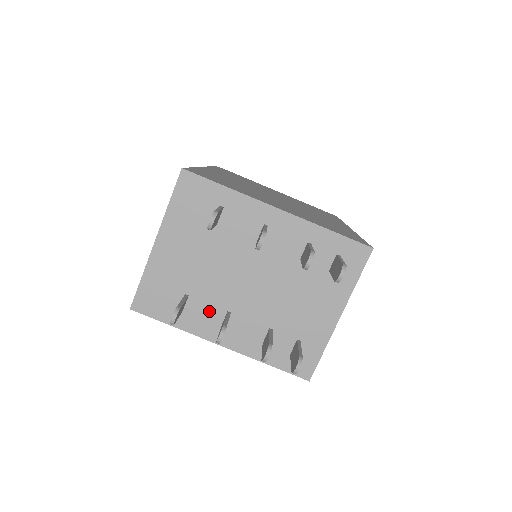
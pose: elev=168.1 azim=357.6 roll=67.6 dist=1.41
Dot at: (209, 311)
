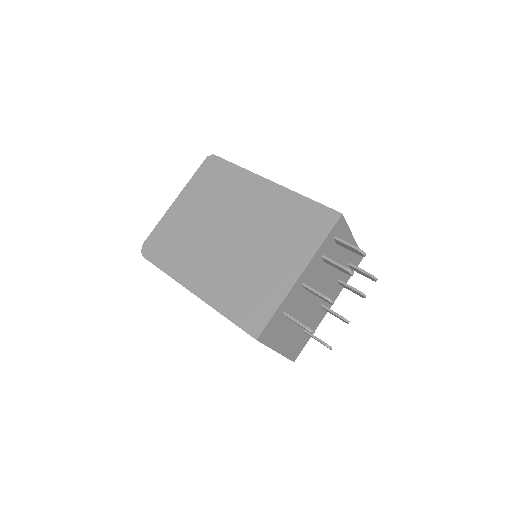
Dot at: (316, 317)
